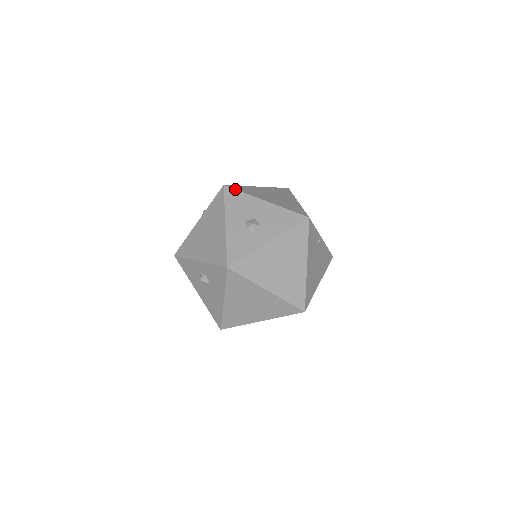
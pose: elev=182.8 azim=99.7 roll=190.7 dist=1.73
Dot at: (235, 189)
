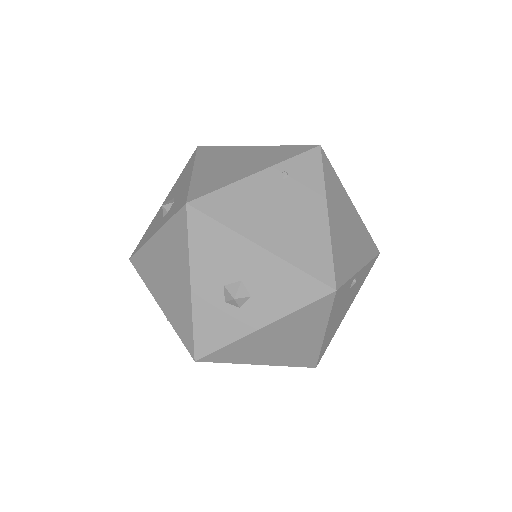
Dot at: (207, 215)
